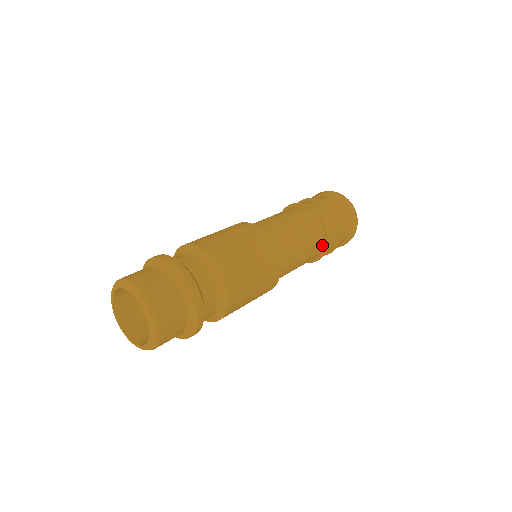
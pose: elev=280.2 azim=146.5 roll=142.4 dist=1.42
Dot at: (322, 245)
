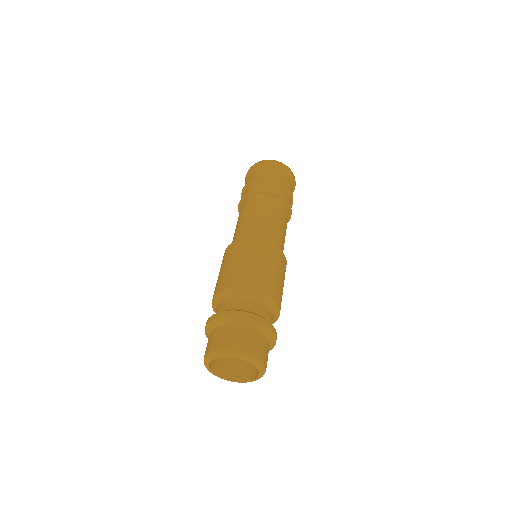
Dot at: (284, 205)
